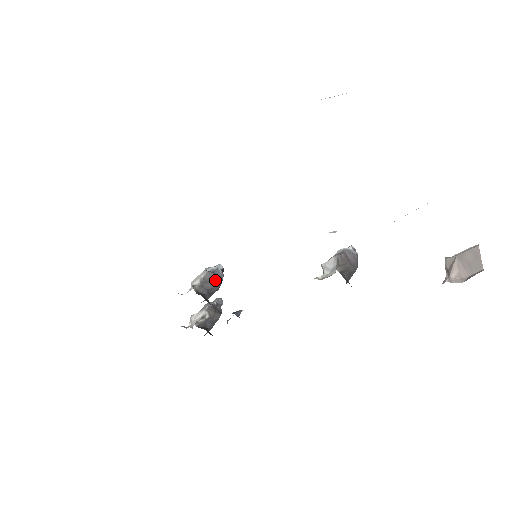
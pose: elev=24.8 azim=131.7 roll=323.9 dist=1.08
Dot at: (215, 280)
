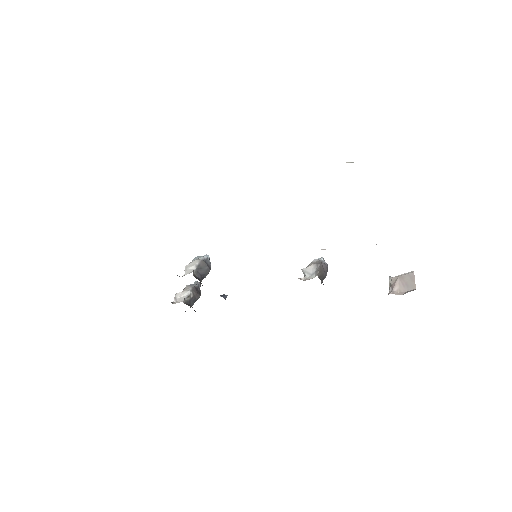
Dot at: (206, 268)
